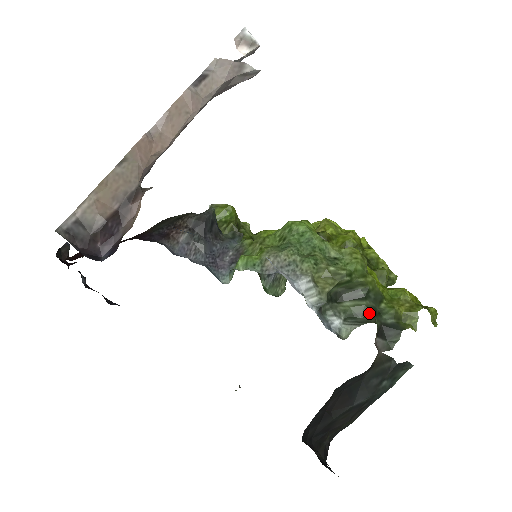
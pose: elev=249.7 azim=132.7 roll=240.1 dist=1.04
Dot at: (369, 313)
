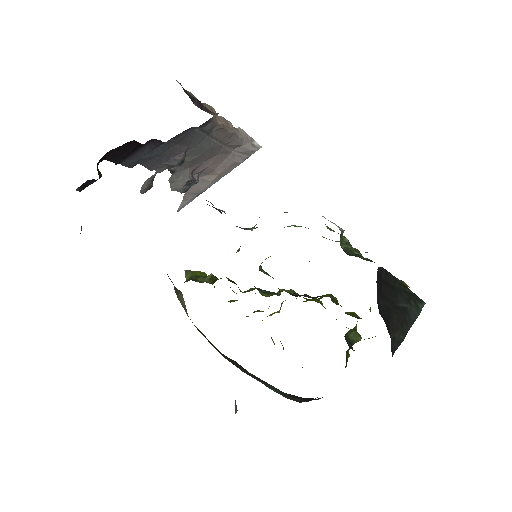
Dot at: occluded
